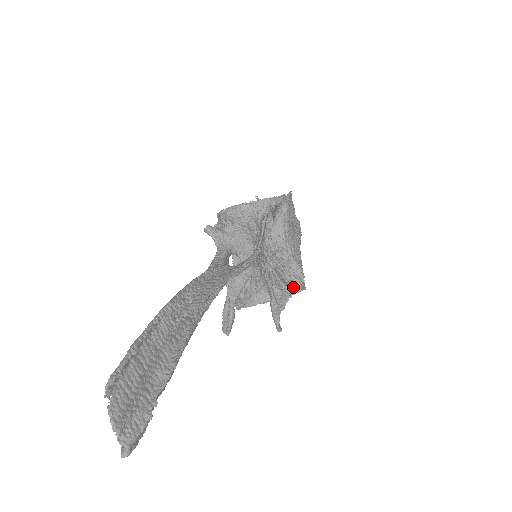
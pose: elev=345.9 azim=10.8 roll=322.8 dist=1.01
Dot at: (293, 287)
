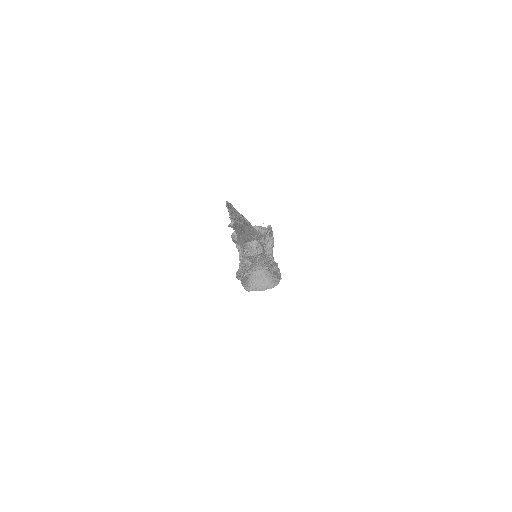
Dot at: (277, 269)
